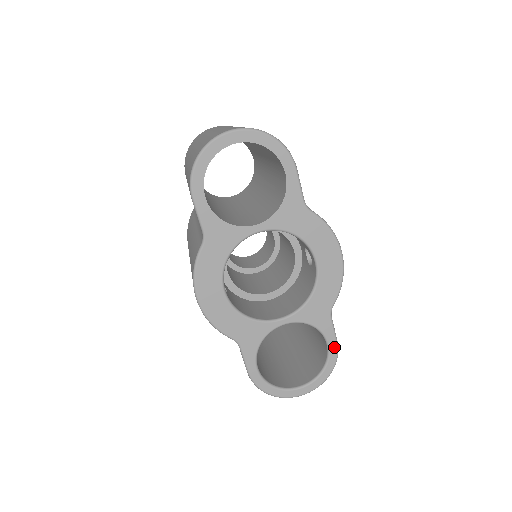
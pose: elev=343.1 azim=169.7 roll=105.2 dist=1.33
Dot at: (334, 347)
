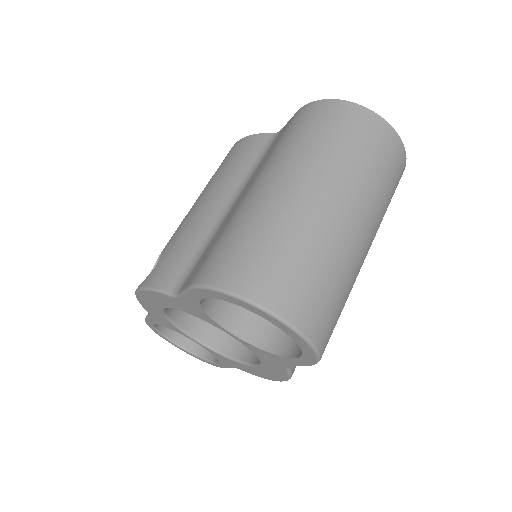
Dot at: (220, 366)
